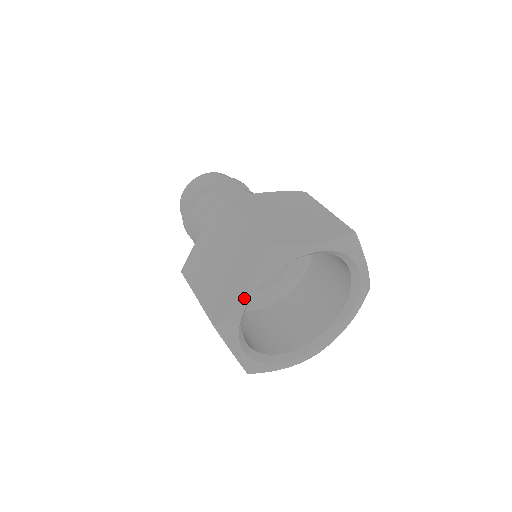
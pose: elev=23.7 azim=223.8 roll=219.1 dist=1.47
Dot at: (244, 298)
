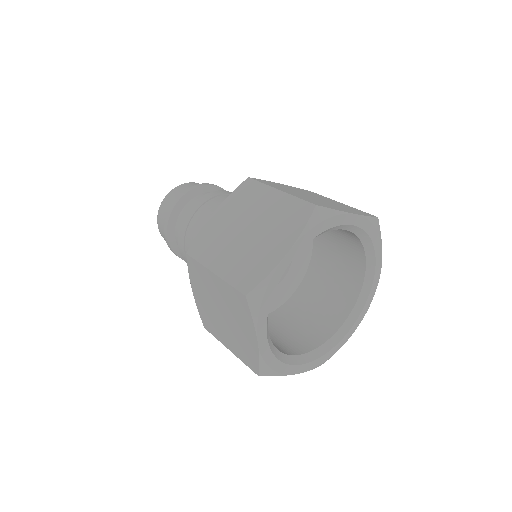
Dot at: (284, 261)
